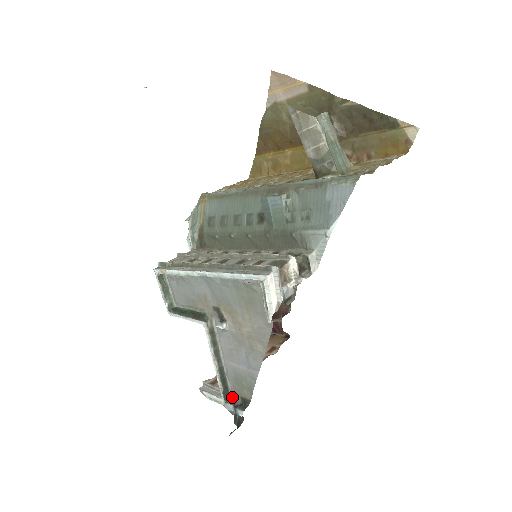
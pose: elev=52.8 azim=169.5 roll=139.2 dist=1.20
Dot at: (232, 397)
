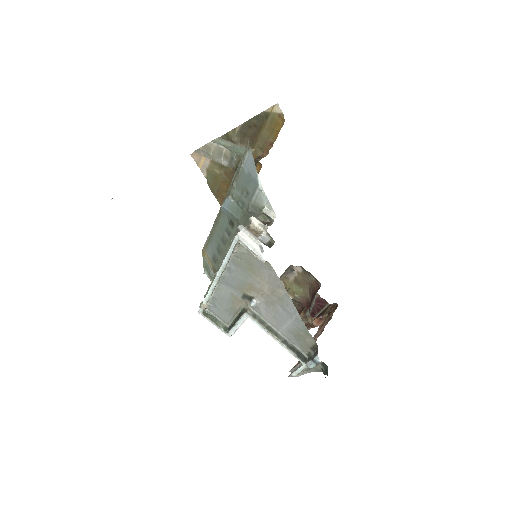
Dot at: (307, 356)
